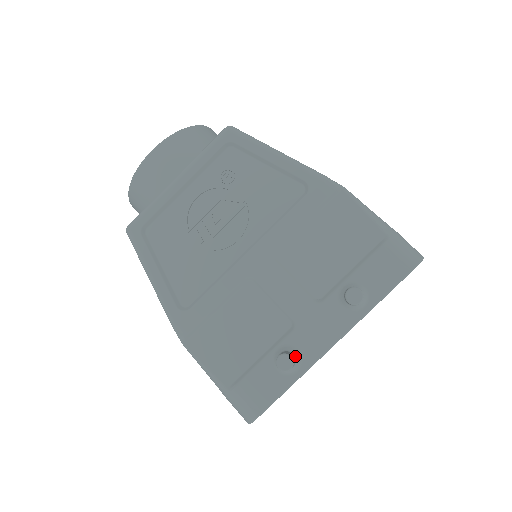
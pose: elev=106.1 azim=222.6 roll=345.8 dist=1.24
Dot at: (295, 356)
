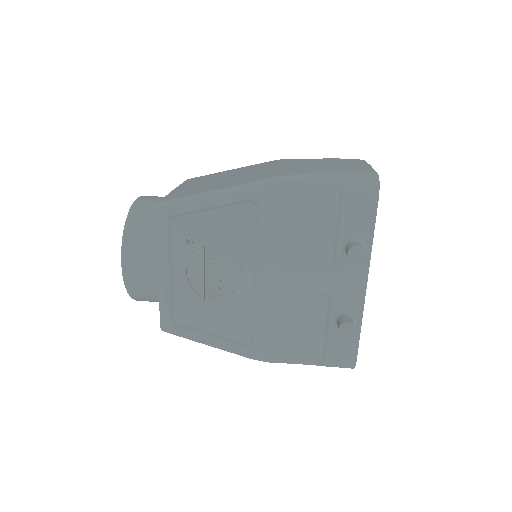
Dot at: (348, 315)
